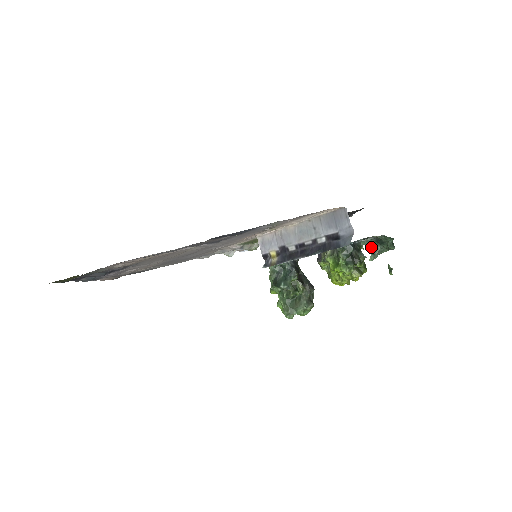
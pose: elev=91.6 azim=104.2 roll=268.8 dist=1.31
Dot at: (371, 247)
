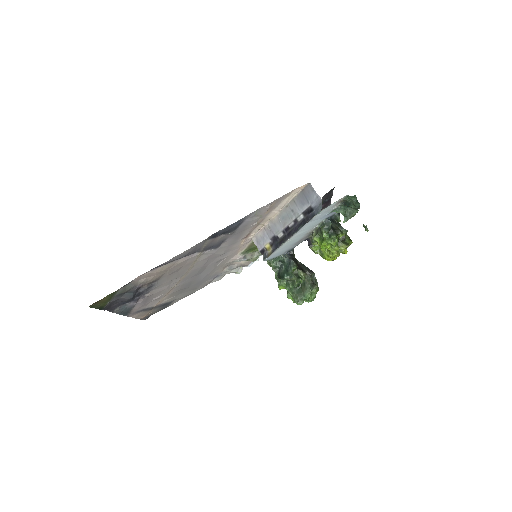
Dot at: (343, 212)
